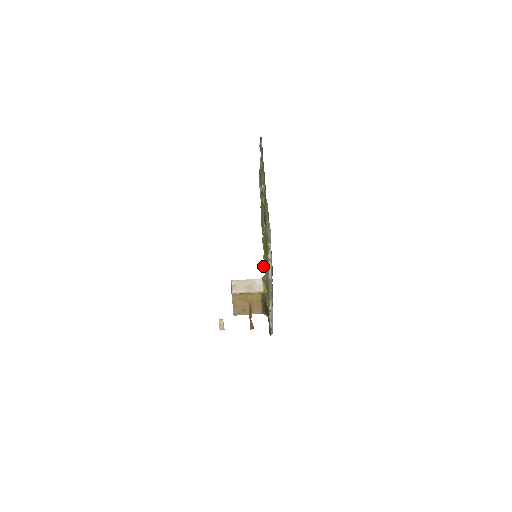
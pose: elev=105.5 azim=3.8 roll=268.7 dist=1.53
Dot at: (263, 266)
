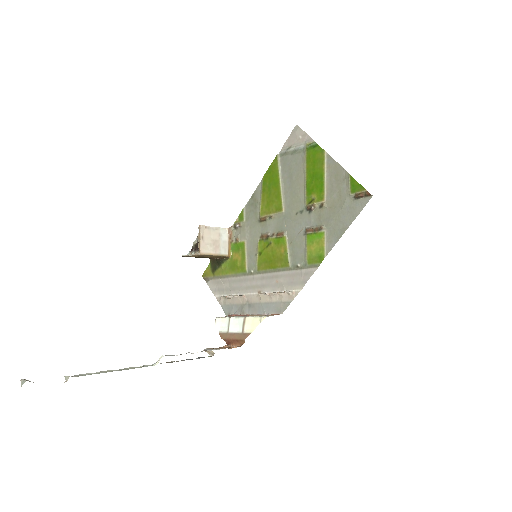
Dot at: (239, 224)
